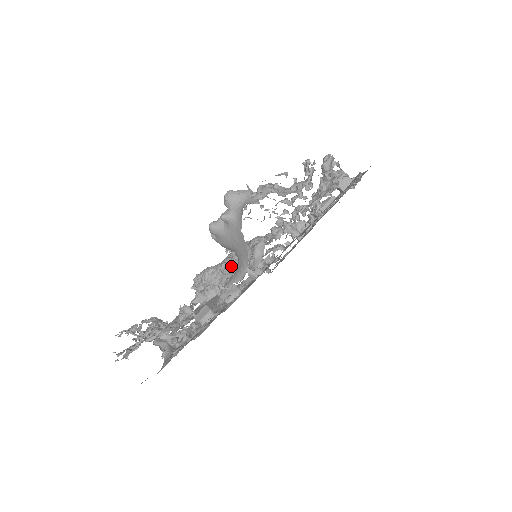
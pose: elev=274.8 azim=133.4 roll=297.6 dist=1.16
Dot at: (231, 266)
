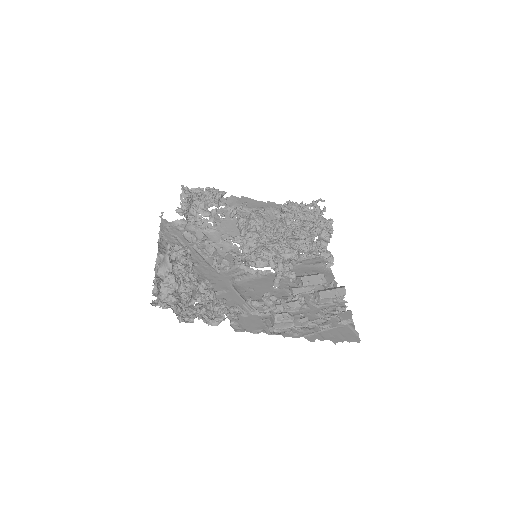
Dot at: (246, 240)
